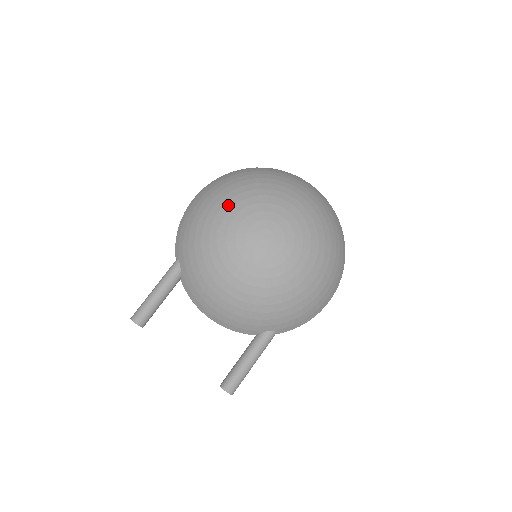
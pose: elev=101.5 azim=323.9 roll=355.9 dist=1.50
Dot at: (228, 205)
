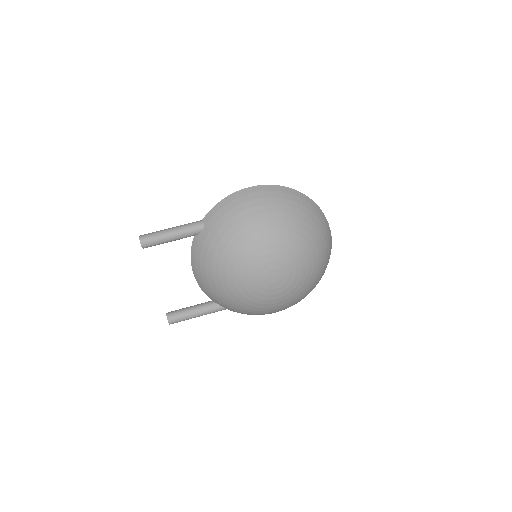
Dot at: (270, 232)
